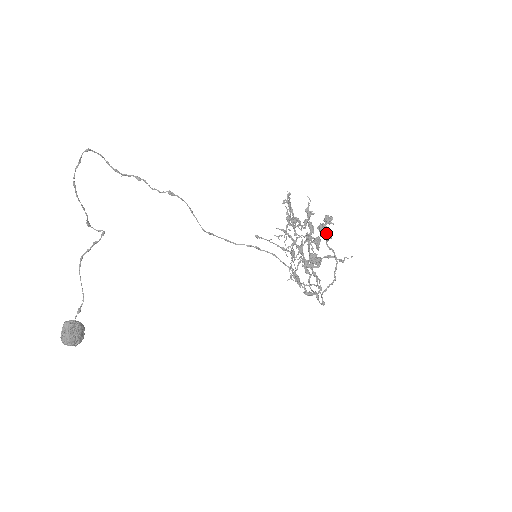
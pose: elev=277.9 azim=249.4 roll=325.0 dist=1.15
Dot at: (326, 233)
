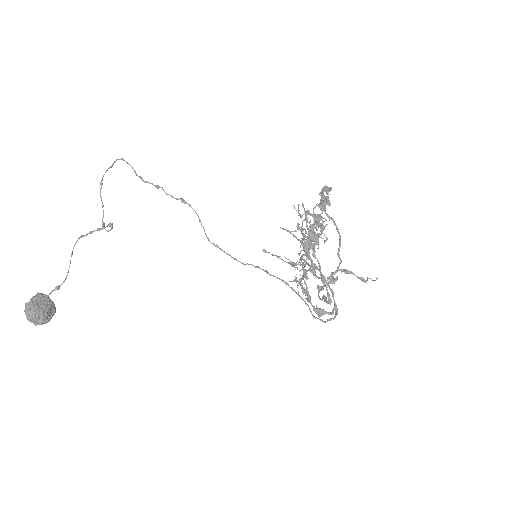
Dot at: (323, 199)
